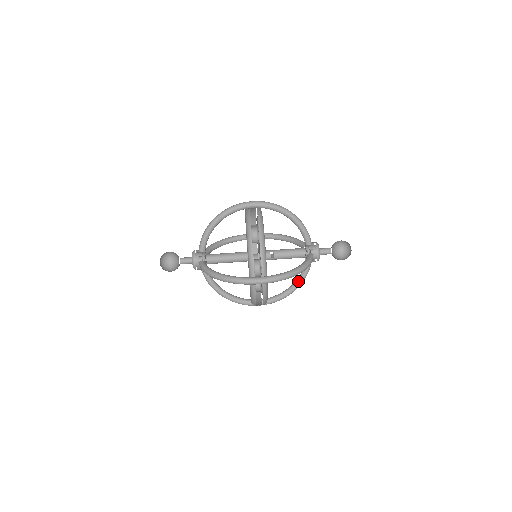
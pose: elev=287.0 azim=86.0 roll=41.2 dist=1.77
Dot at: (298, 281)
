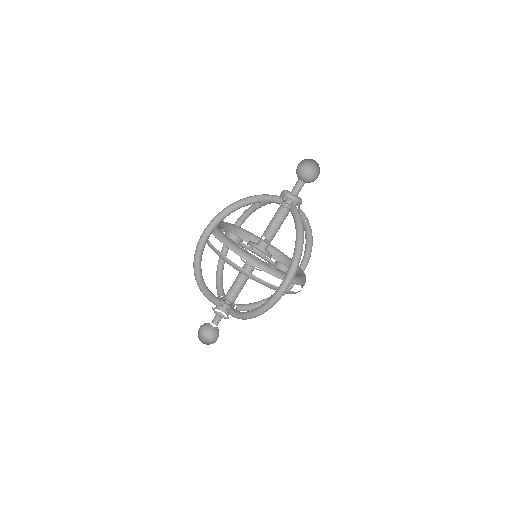
Dot at: (306, 229)
